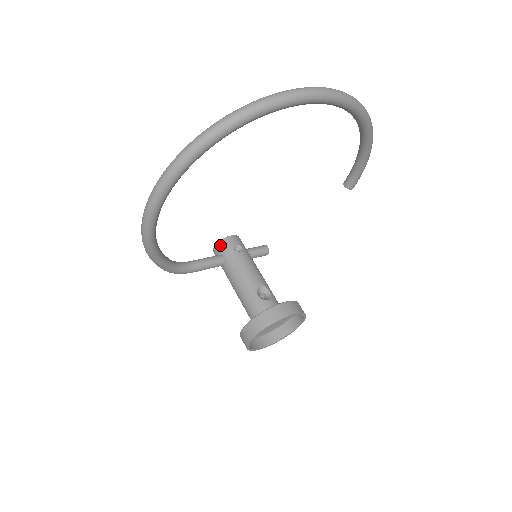
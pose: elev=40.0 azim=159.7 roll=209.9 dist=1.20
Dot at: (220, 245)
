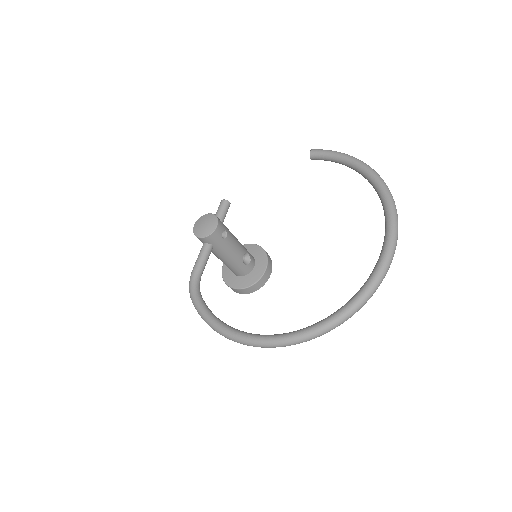
Dot at: (210, 239)
